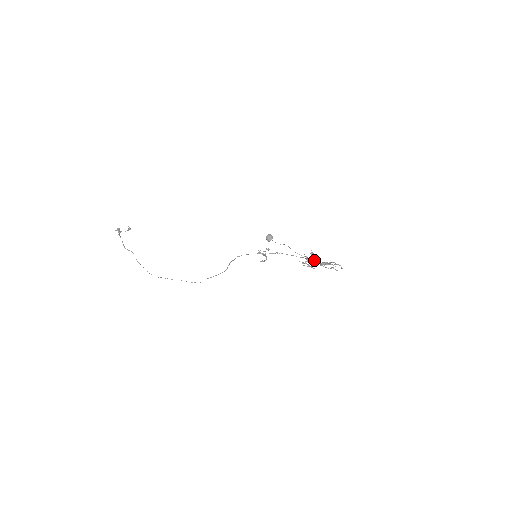
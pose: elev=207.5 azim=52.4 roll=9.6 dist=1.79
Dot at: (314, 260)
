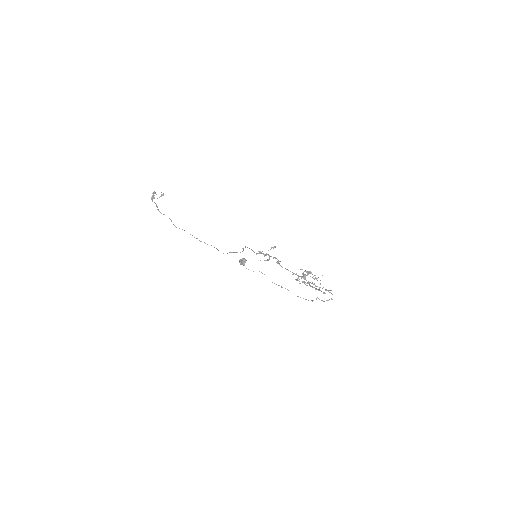
Dot at: (306, 280)
